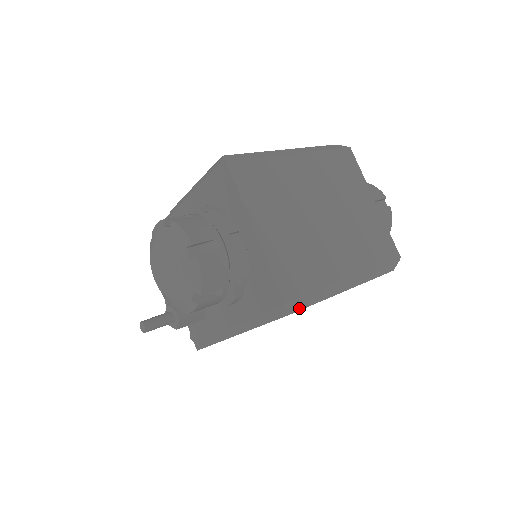
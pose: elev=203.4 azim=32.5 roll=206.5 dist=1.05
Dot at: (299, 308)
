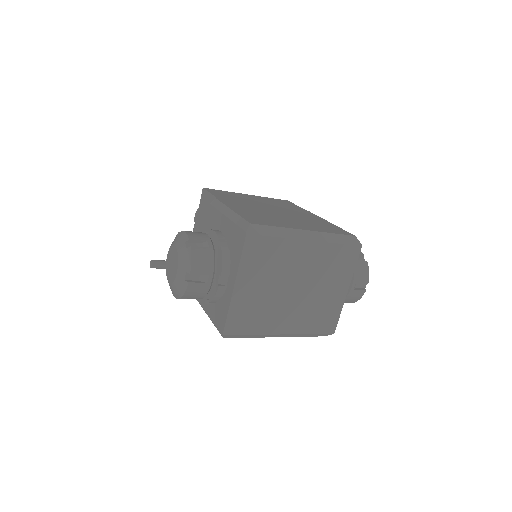
Dot at: (233, 337)
